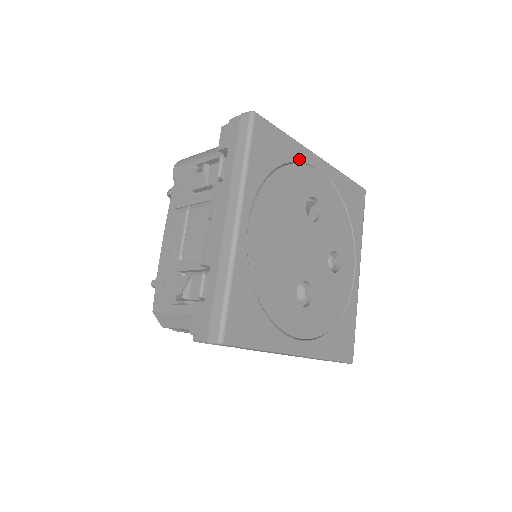
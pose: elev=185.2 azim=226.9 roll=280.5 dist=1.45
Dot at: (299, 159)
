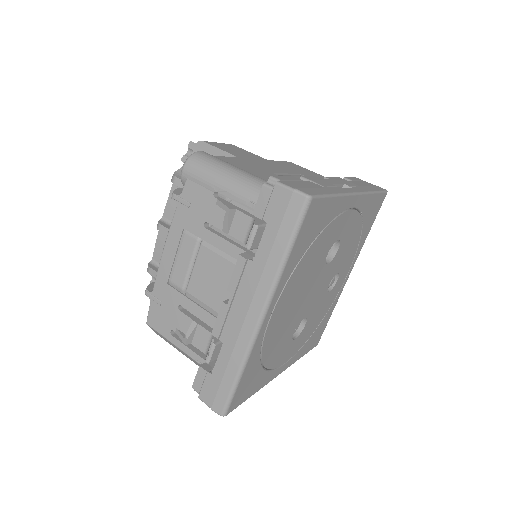
Dot at: (338, 213)
